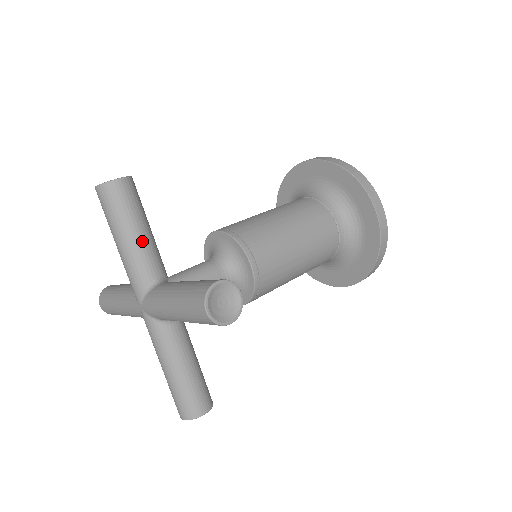
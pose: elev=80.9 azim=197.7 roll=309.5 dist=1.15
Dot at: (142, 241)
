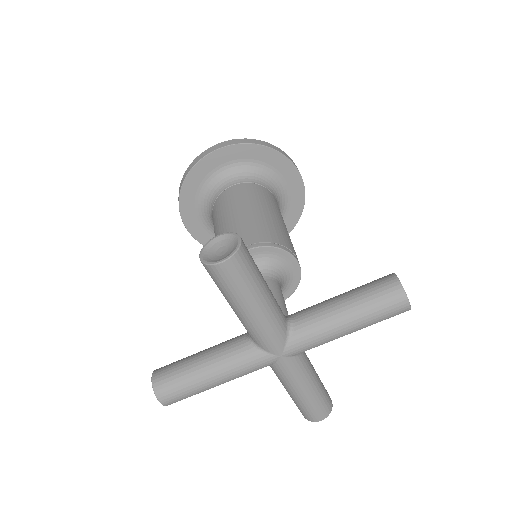
Dot at: (270, 292)
